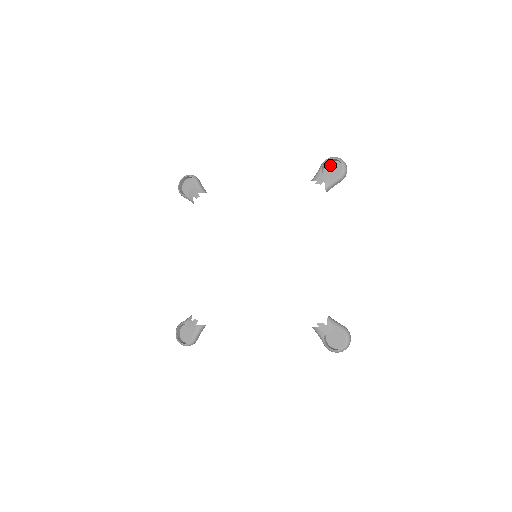
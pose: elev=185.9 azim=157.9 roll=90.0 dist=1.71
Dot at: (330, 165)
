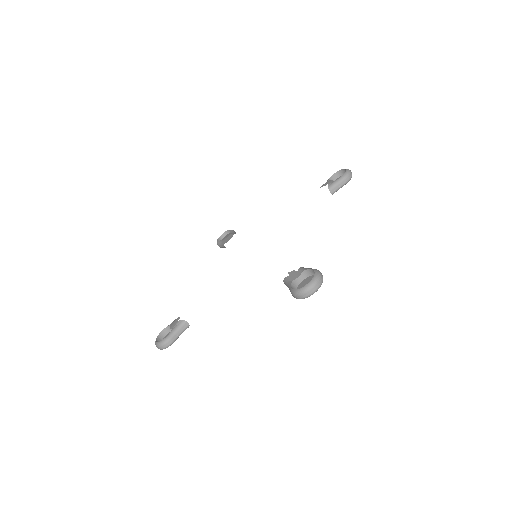
Dot at: occluded
